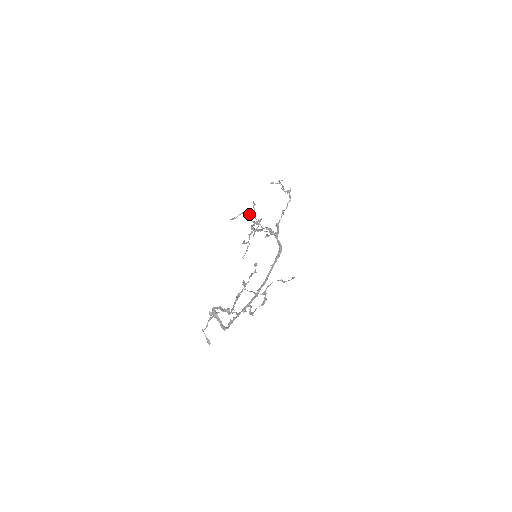
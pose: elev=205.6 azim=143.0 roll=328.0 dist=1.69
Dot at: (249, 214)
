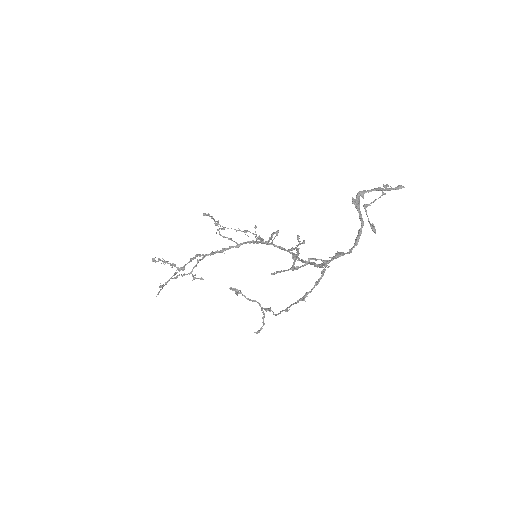
Dot at: occluded
